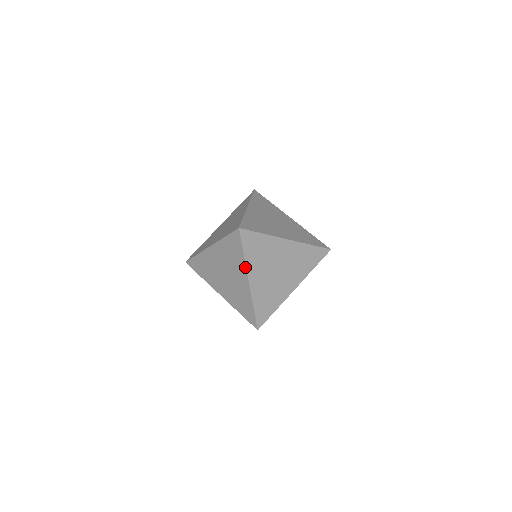
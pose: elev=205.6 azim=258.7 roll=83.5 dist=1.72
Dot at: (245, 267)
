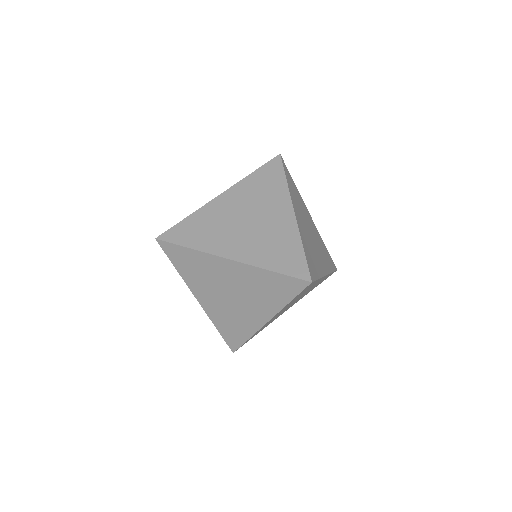
Dot at: (277, 311)
